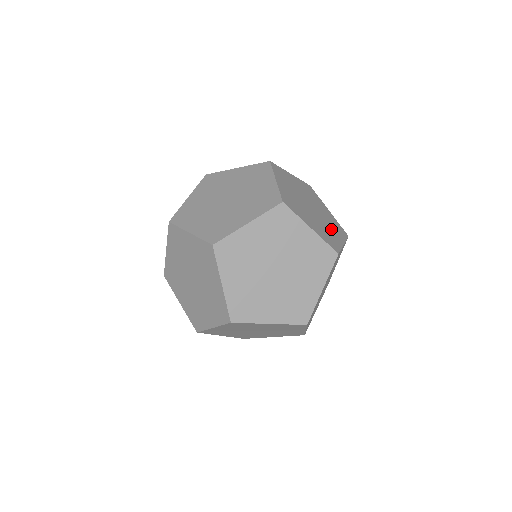
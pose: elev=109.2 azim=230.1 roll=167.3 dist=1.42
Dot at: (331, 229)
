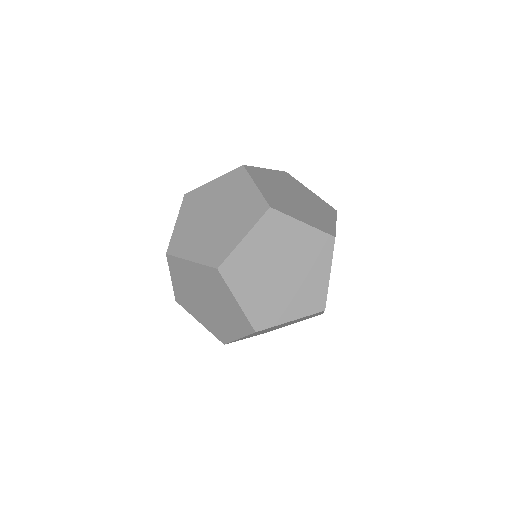
Dot at: (320, 212)
